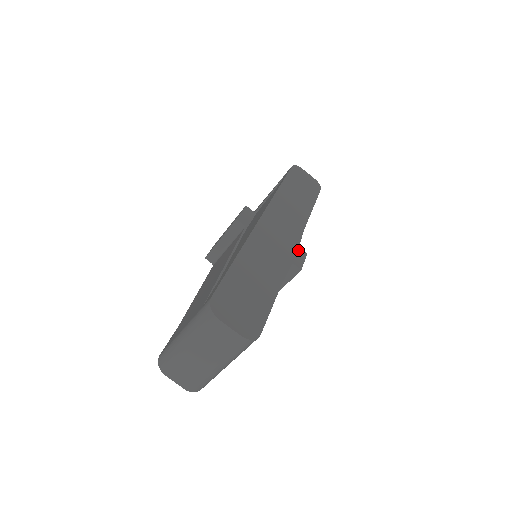
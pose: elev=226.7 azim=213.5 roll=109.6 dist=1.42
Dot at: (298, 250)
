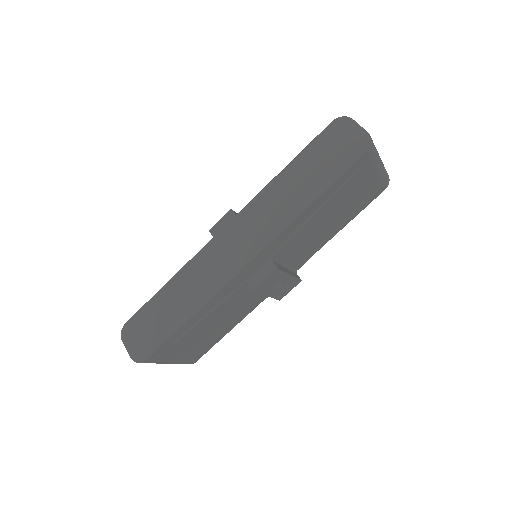
Dot at: (267, 264)
